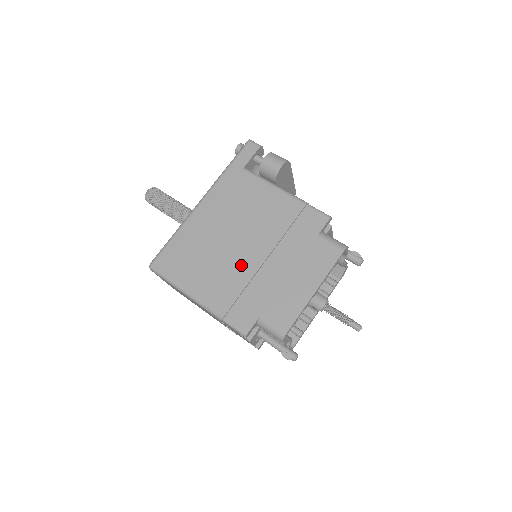
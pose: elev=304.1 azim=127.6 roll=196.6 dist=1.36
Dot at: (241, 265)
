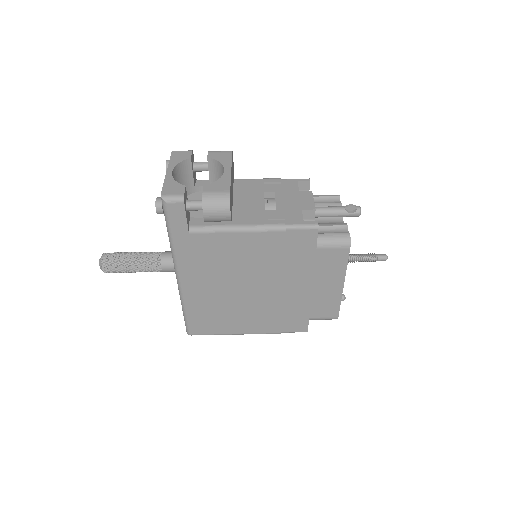
Dot at: (265, 301)
